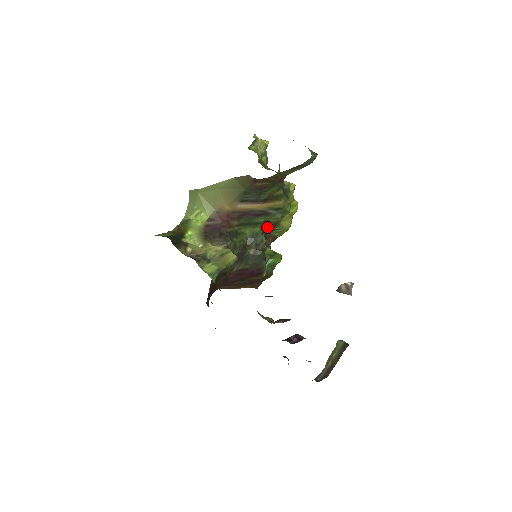
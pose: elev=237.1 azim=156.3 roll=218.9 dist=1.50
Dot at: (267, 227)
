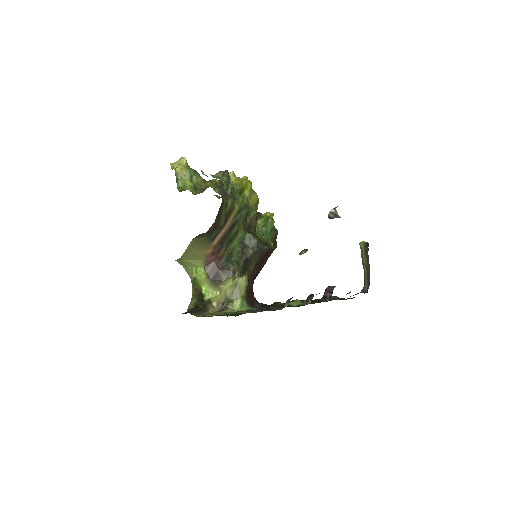
Dot at: (244, 223)
